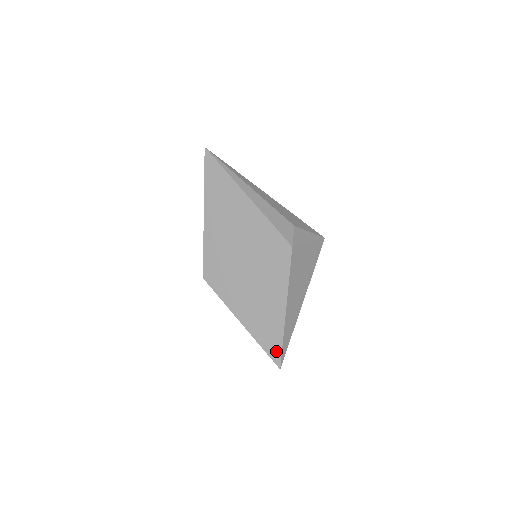
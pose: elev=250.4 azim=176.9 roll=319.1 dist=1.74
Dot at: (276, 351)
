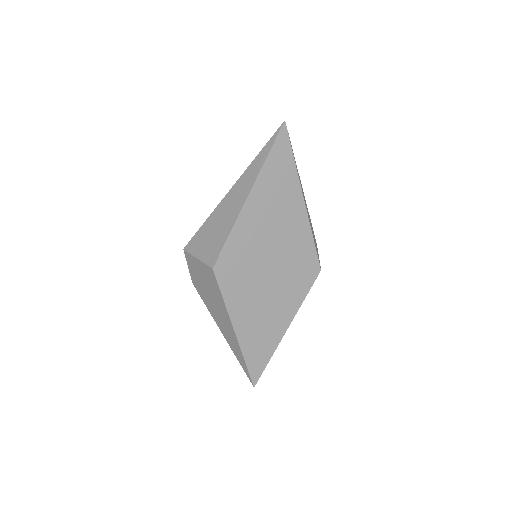
Dot at: (259, 369)
